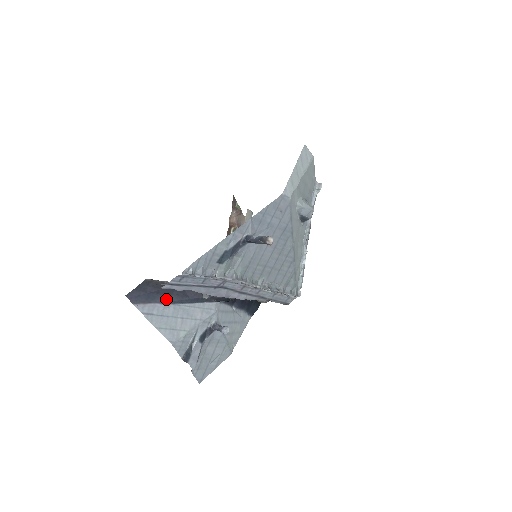
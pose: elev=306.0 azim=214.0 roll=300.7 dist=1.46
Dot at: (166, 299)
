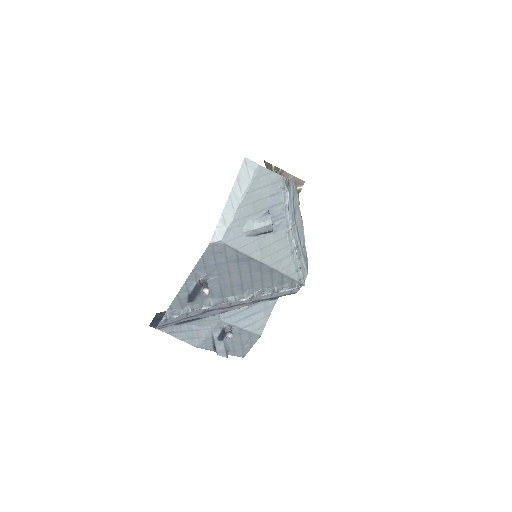
Dot at: occluded
